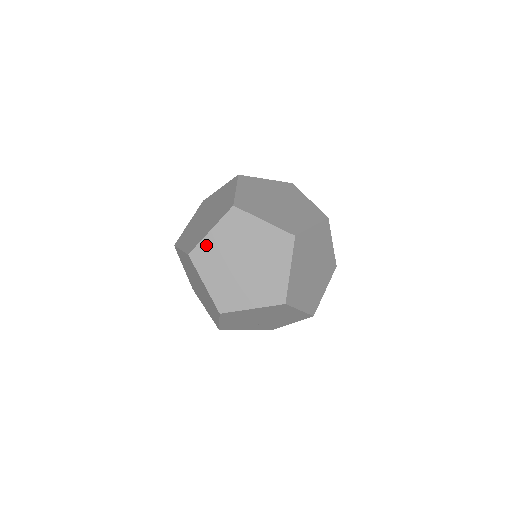
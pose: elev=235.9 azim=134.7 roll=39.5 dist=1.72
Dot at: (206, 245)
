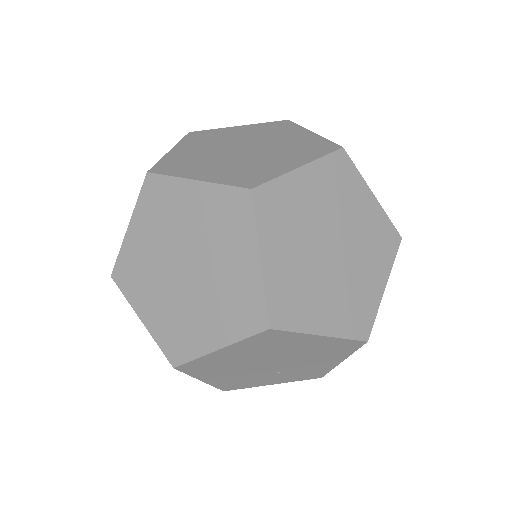
Dot at: (128, 253)
